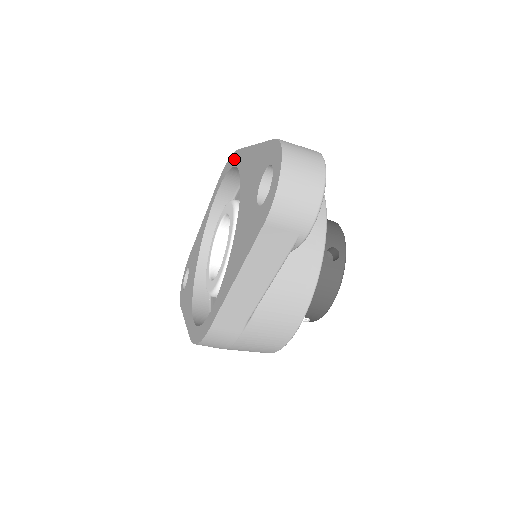
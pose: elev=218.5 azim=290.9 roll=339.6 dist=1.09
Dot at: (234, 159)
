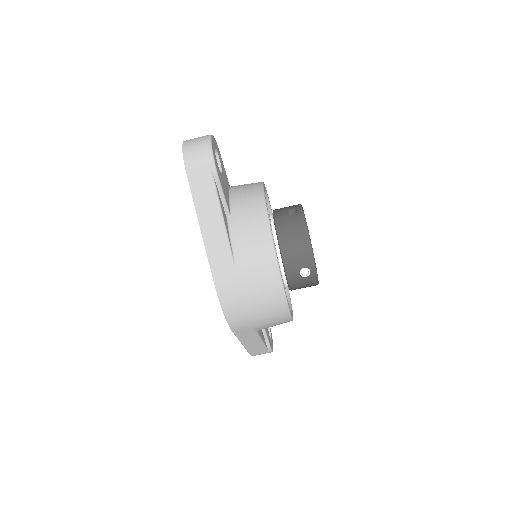
Dot at: occluded
